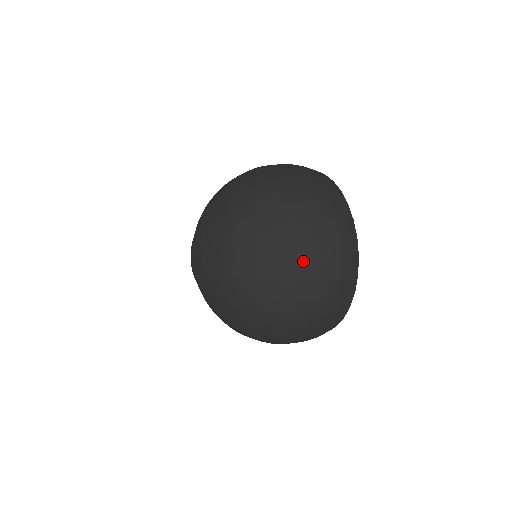
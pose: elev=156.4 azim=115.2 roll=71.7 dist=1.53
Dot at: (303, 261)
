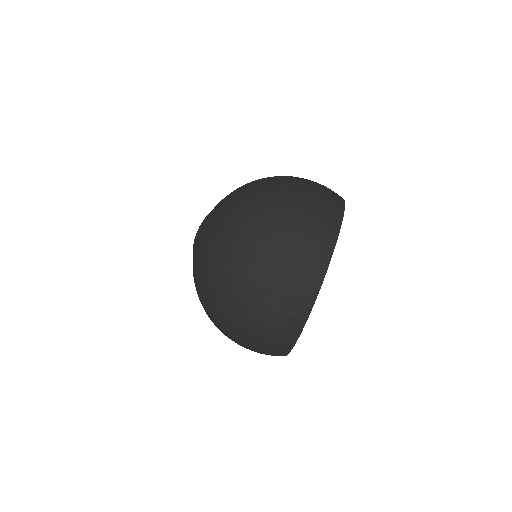
Dot at: (231, 332)
